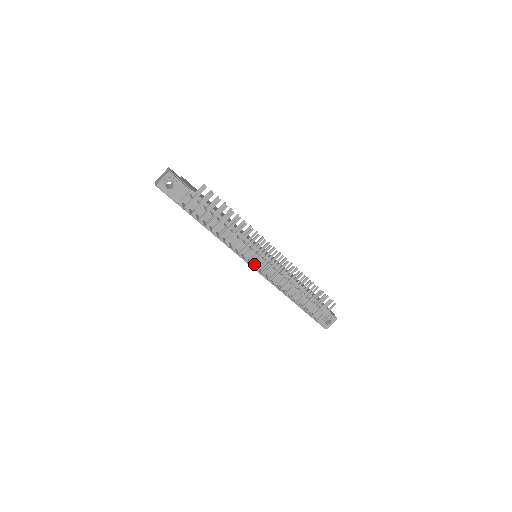
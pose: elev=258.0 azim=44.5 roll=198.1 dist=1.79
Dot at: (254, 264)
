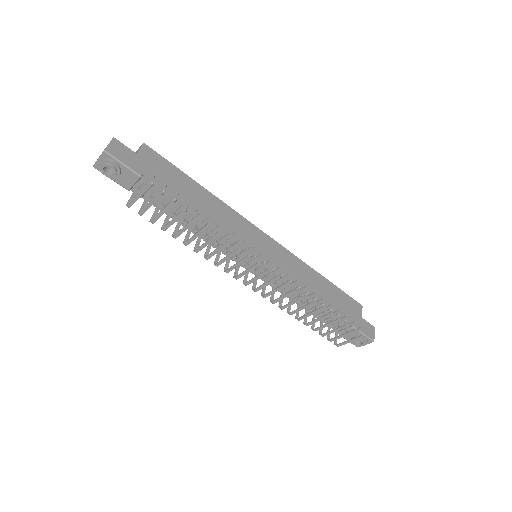
Dot at: occluded
